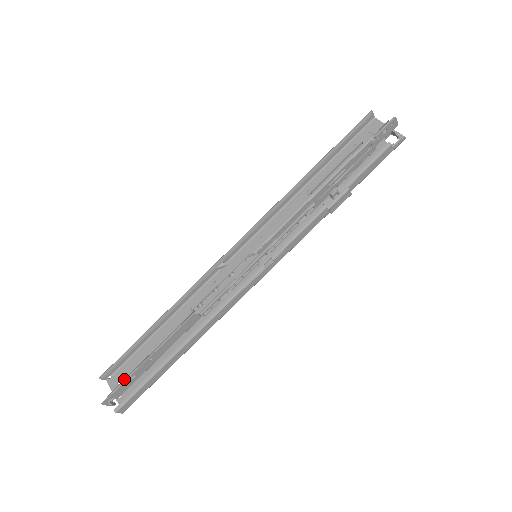
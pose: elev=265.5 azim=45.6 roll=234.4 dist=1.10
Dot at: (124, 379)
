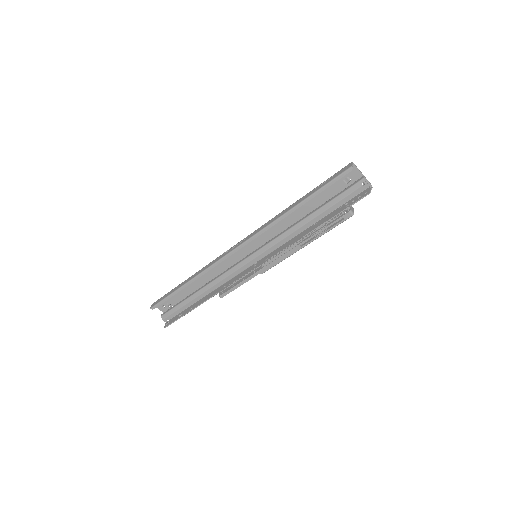
Dot at: (171, 311)
